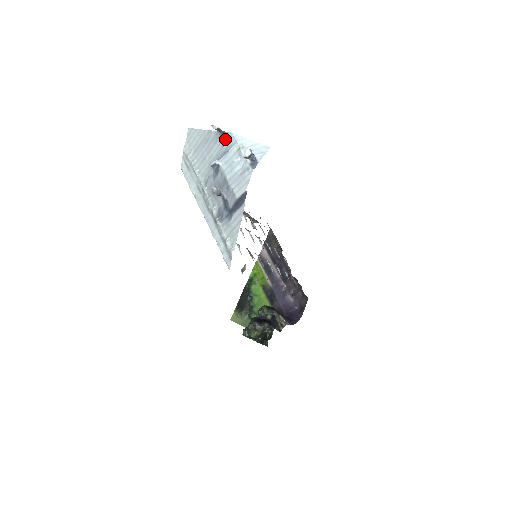
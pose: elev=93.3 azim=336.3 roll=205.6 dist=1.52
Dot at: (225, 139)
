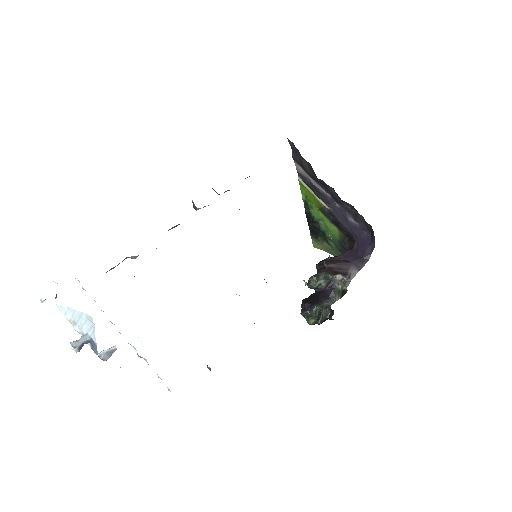
Dot at: occluded
